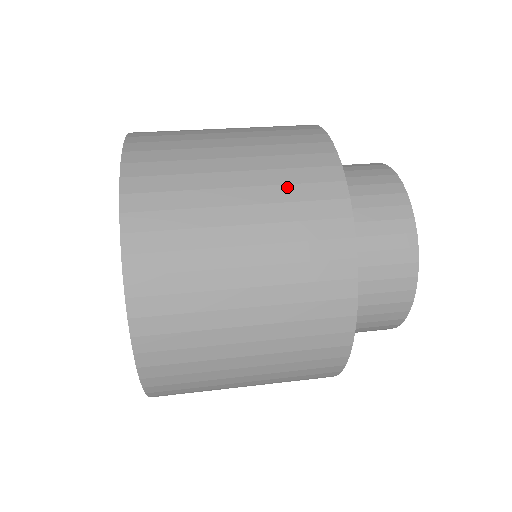
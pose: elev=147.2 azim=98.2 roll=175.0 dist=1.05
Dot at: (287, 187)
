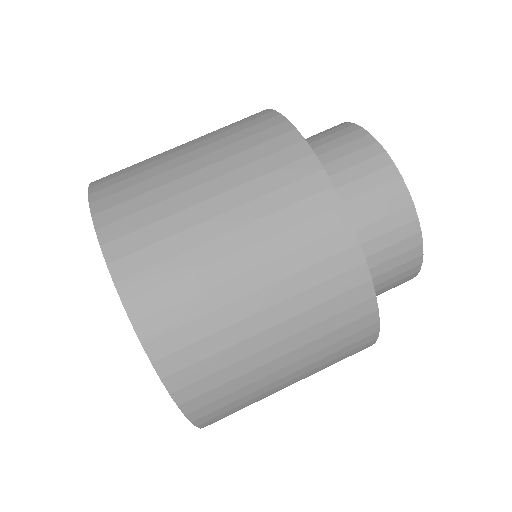
Dot at: (330, 362)
